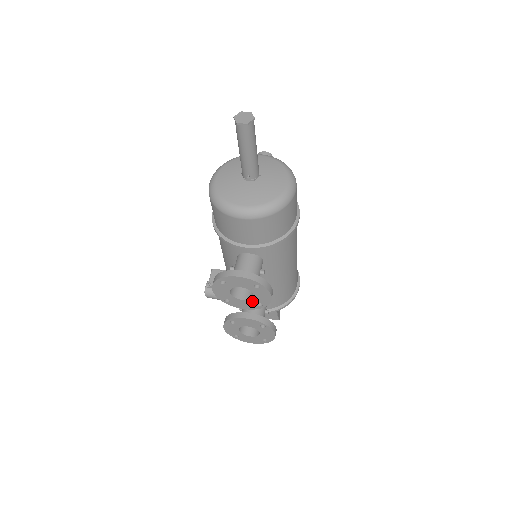
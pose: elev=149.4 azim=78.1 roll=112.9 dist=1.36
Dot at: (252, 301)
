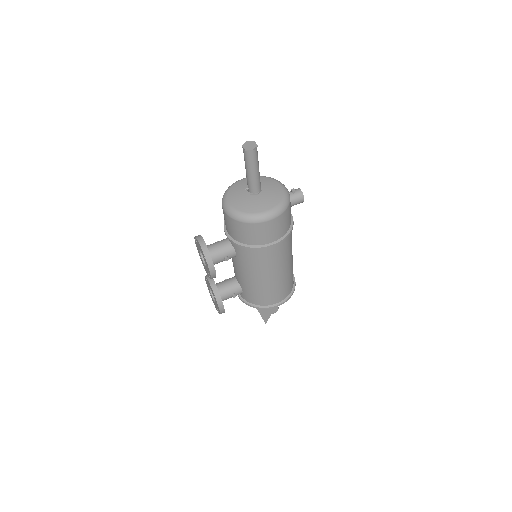
Dot at: occluded
